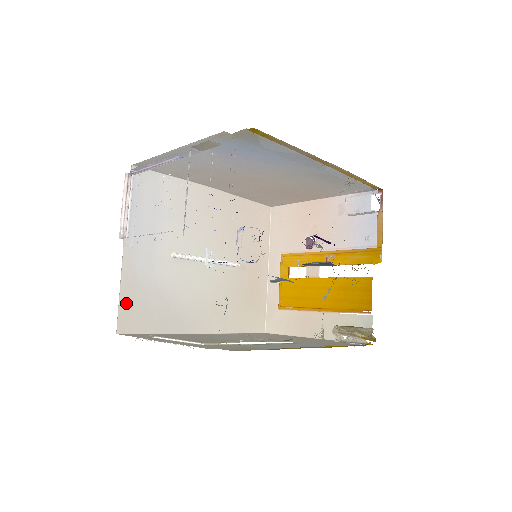
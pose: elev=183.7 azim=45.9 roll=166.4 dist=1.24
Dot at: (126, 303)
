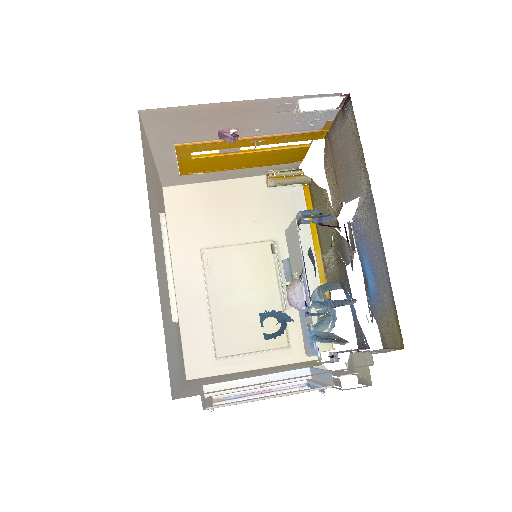
Dot at: (183, 375)
